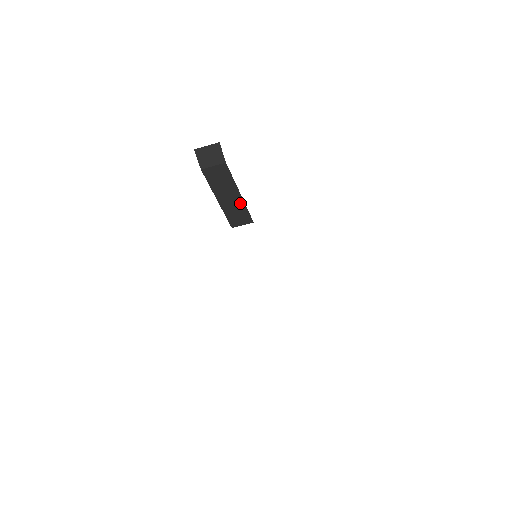
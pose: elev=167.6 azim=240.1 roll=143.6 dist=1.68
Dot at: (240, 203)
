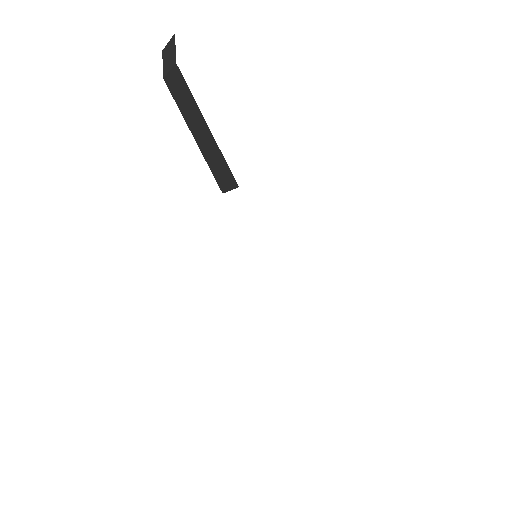
Dot at: (214, 144)
